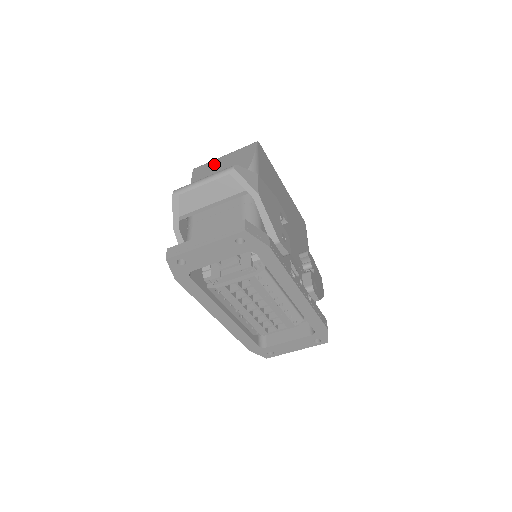
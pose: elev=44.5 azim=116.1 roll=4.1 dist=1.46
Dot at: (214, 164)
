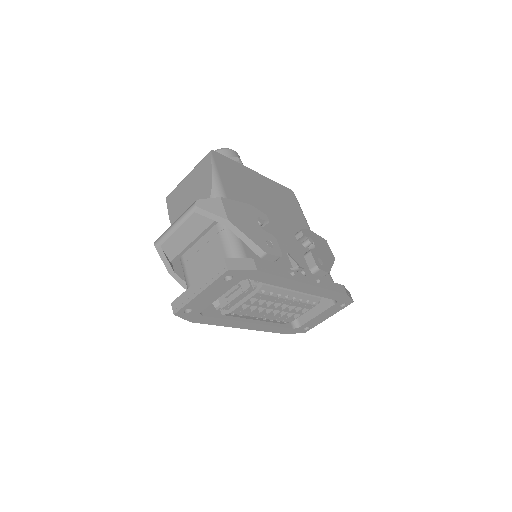
Dot at: (181, 189)
